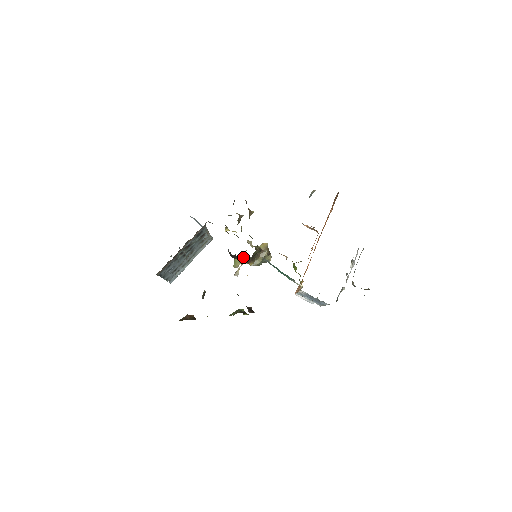
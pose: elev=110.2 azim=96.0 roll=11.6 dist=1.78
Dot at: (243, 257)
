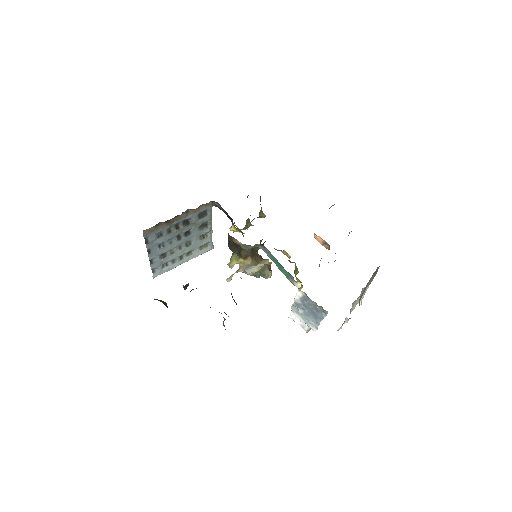
Dot at: occluded
